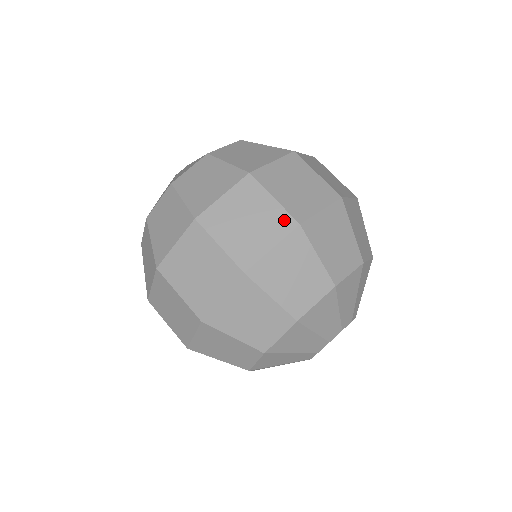
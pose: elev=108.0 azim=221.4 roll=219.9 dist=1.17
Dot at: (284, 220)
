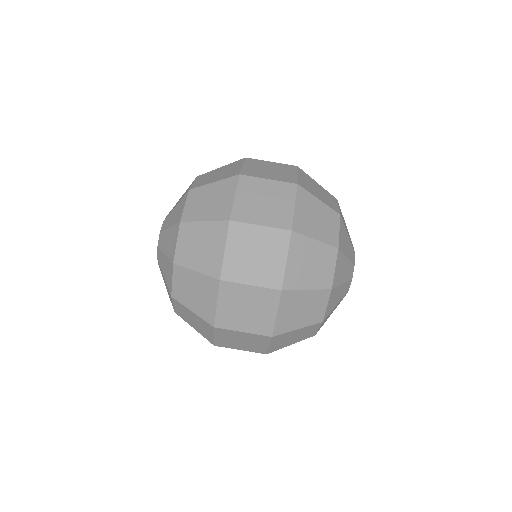
Dot at: (261, 338)
